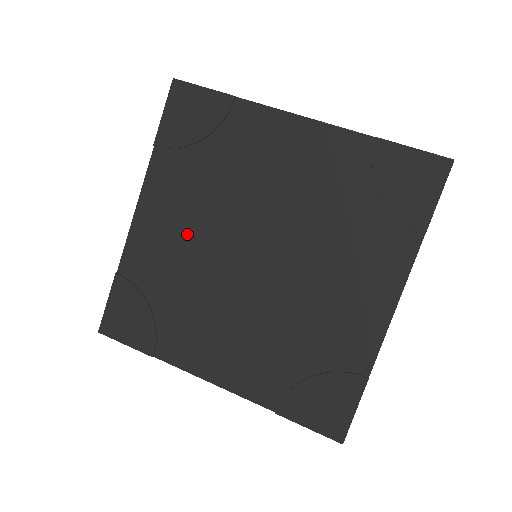
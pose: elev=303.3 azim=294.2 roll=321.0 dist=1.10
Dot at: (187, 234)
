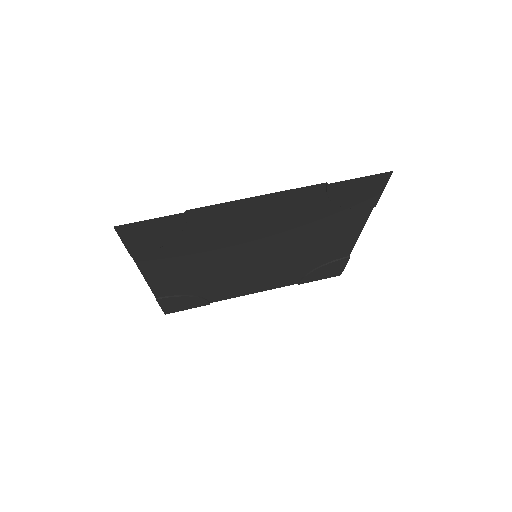
Dot at: (197, 270)
